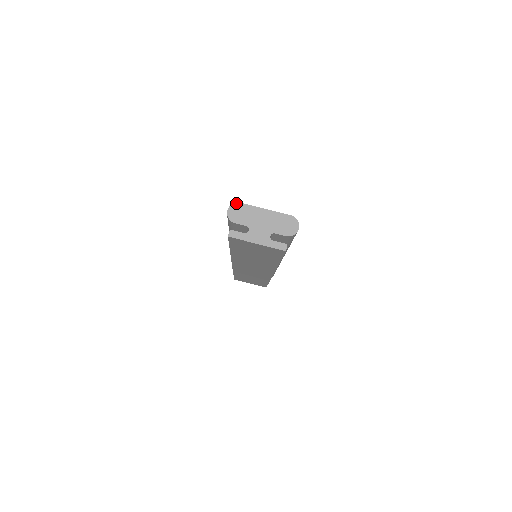
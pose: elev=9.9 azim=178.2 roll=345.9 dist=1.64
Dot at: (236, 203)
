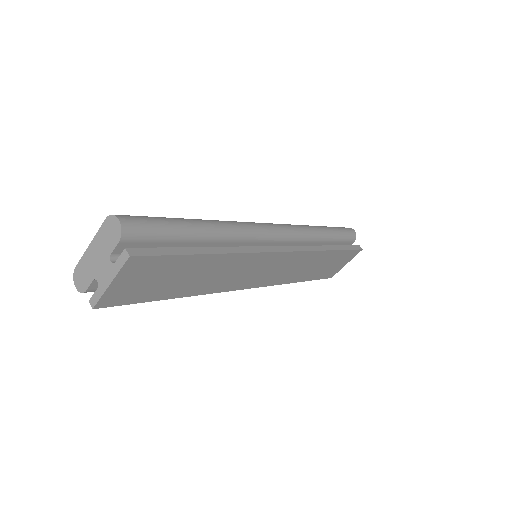
Dot at: (74, 272)
